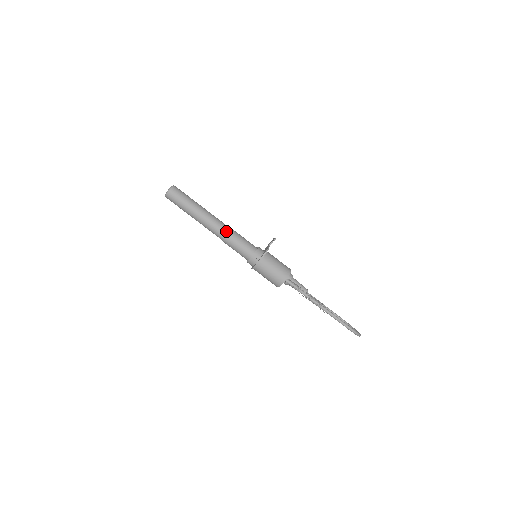
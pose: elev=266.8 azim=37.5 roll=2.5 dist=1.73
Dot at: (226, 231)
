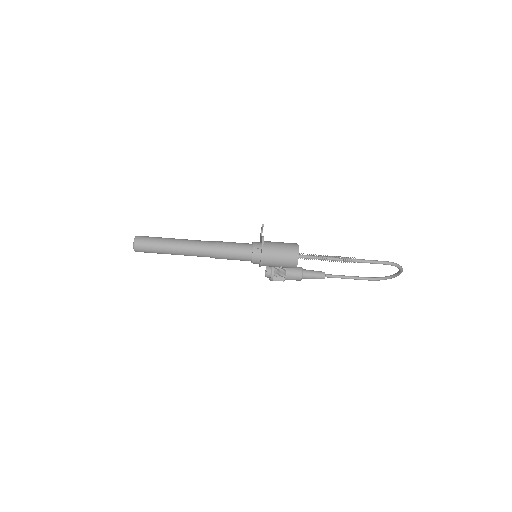
Dot at: (213, 244)
